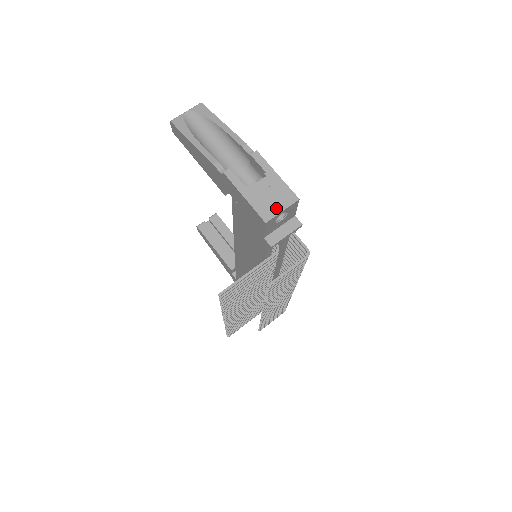
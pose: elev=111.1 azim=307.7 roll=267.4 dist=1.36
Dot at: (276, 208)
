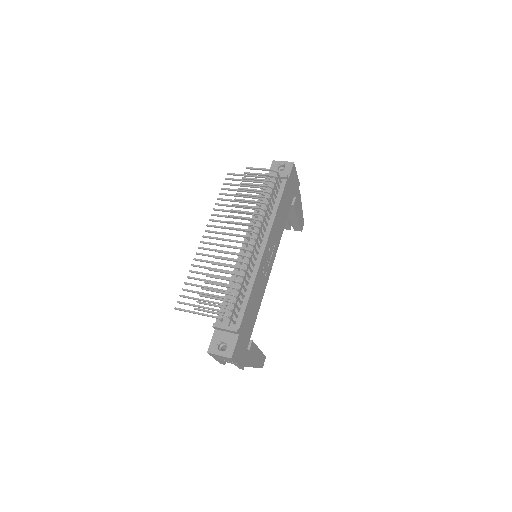
Dot at: (282, 163)
